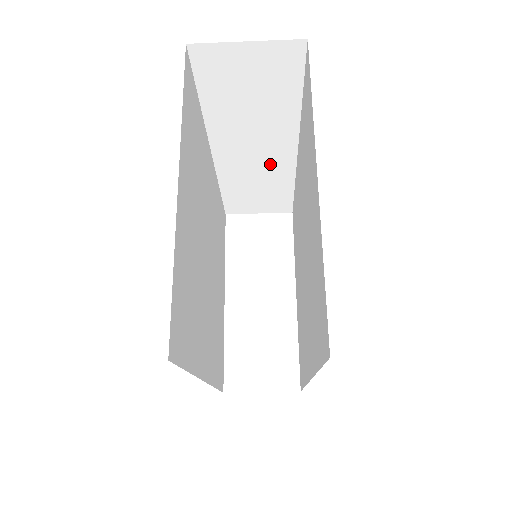
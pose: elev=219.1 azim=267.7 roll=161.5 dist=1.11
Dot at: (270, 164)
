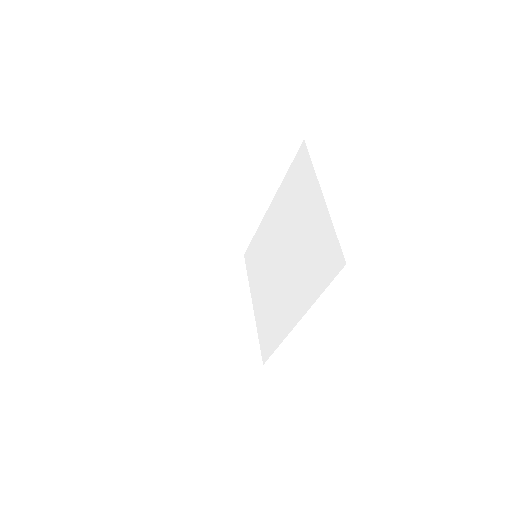
Dot at: (250, 212)
